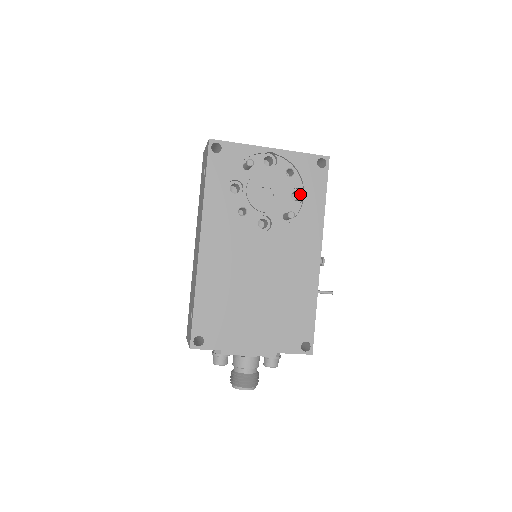
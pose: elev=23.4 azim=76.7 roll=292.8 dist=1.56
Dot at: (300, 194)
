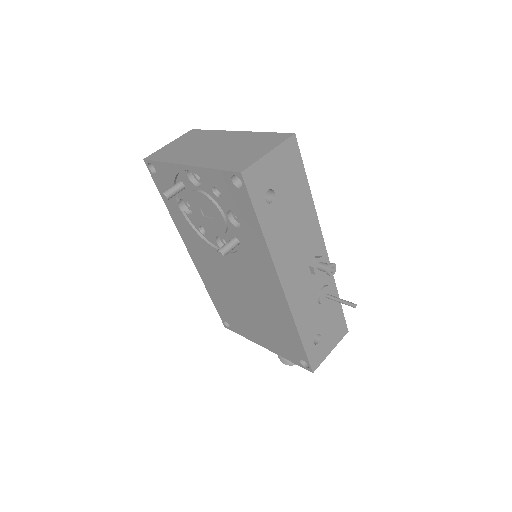
Dot at: occluded
